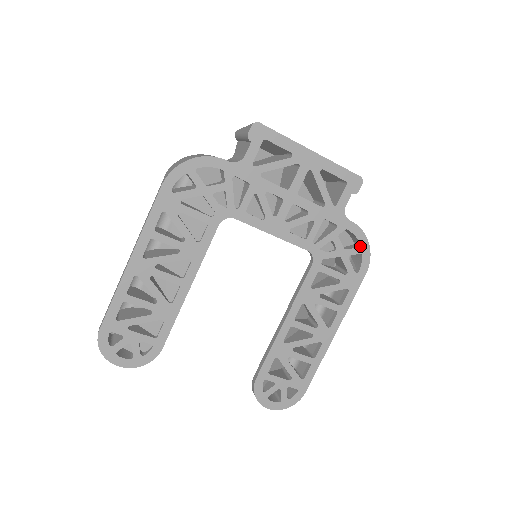
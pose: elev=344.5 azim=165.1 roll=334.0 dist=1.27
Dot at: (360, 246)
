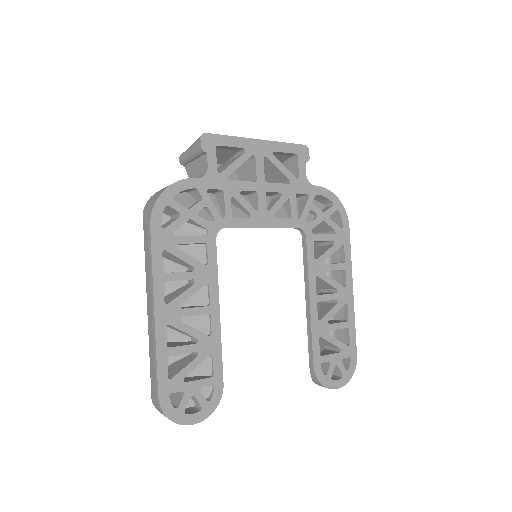
Dot at: (333, 204)
